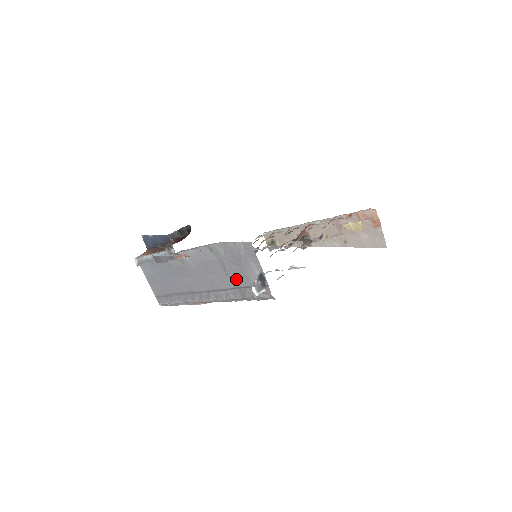
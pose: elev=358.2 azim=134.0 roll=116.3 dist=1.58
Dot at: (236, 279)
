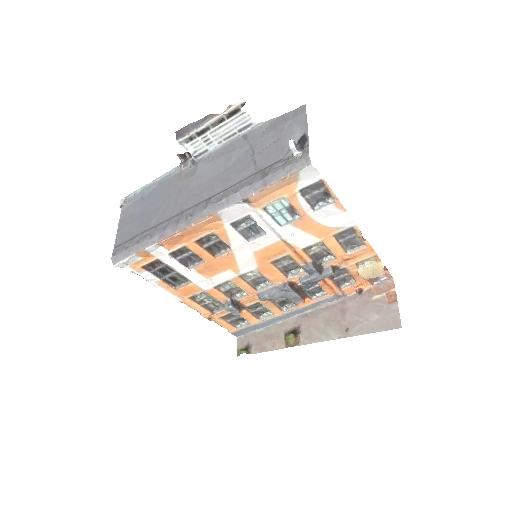
Dot at: (264, 159)
